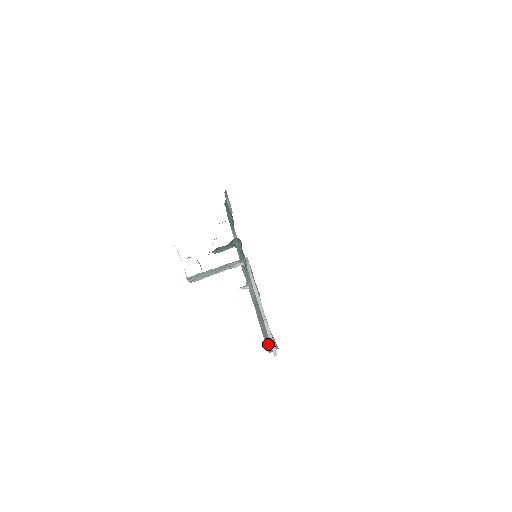
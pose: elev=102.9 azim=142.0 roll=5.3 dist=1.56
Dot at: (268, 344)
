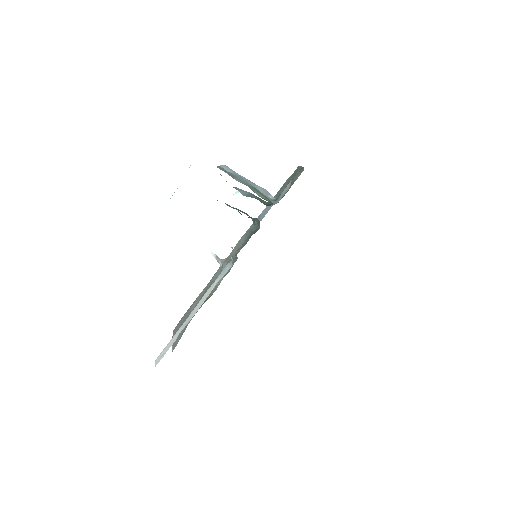
Dot at: (178, 327)
